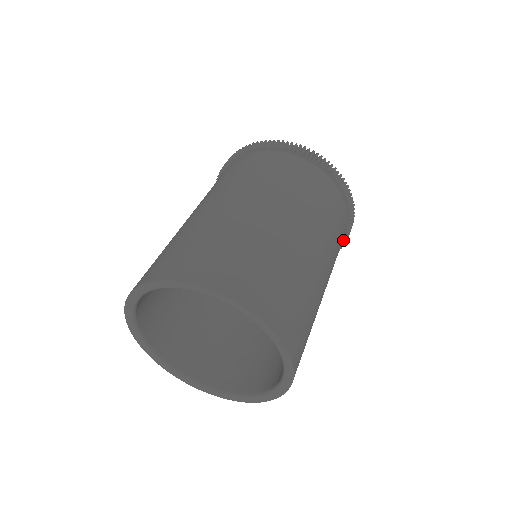
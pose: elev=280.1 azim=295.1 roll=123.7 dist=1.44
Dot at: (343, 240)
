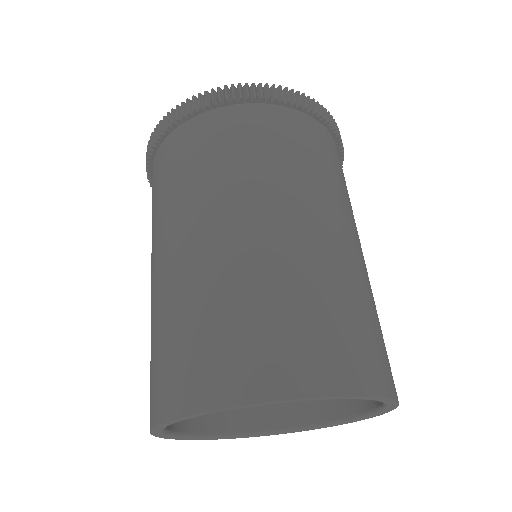
Dot at: occluded
